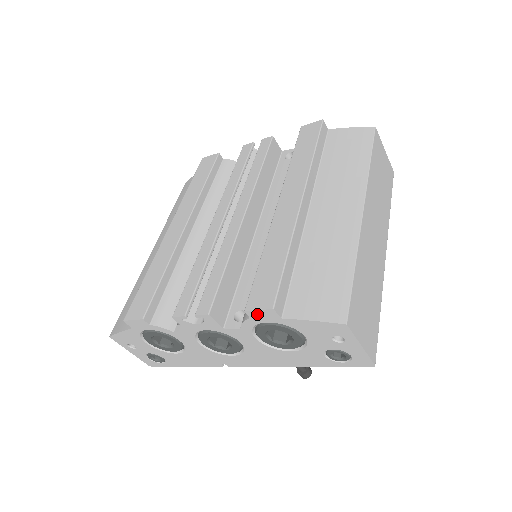
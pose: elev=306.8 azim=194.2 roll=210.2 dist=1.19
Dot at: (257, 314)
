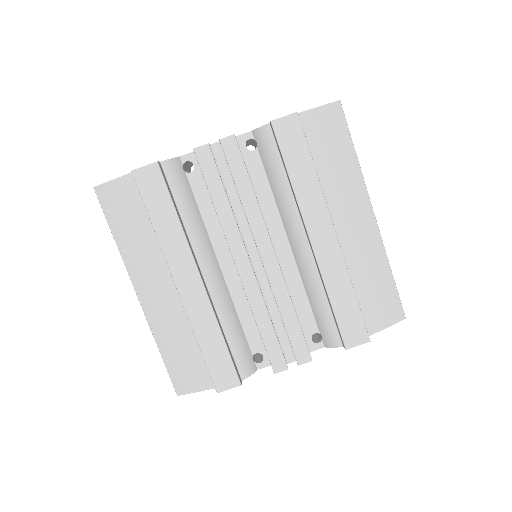
Dot at: (353, 345)
